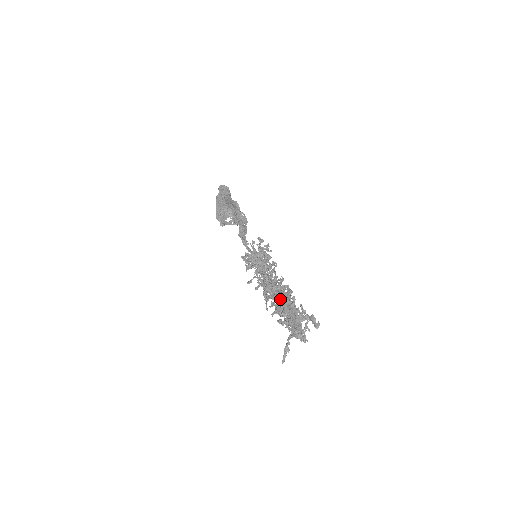
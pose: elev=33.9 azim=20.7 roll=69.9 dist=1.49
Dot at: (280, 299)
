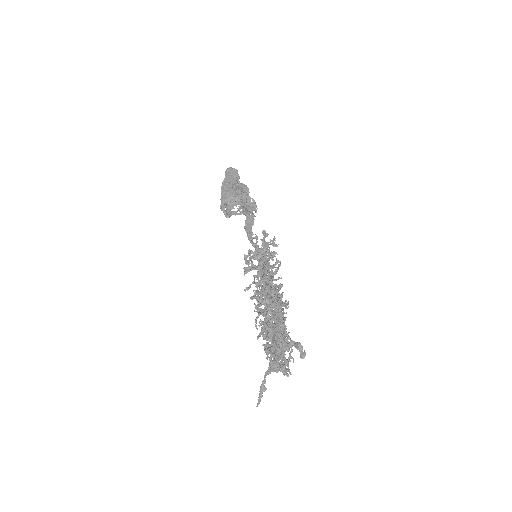
Dot at: (266, 319)
